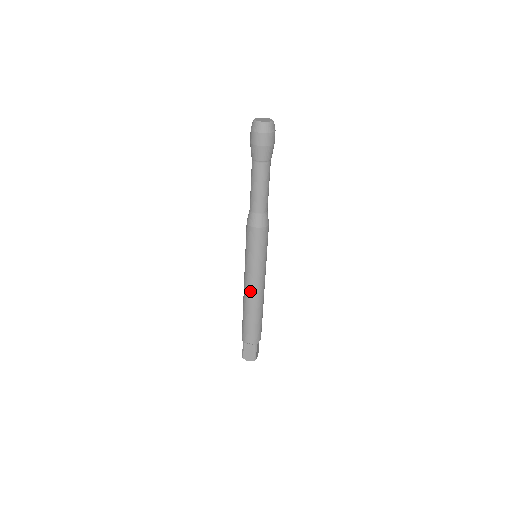
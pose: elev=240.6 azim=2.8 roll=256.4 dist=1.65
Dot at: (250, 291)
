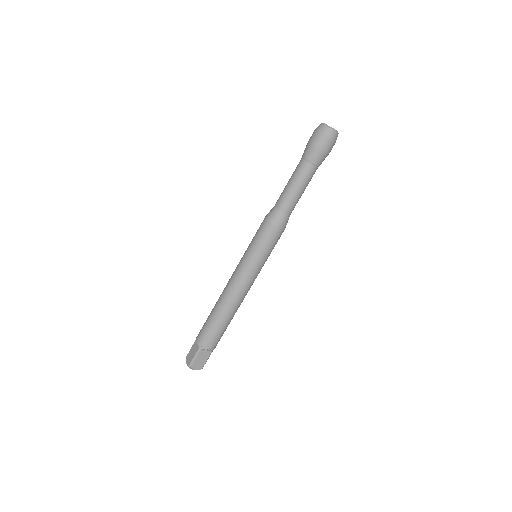
Dot at: (240, 292)
